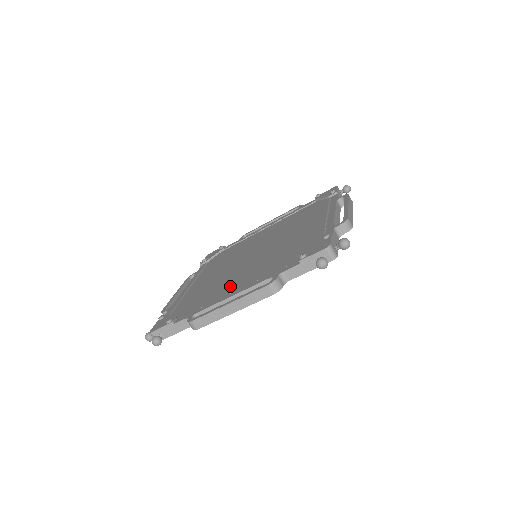
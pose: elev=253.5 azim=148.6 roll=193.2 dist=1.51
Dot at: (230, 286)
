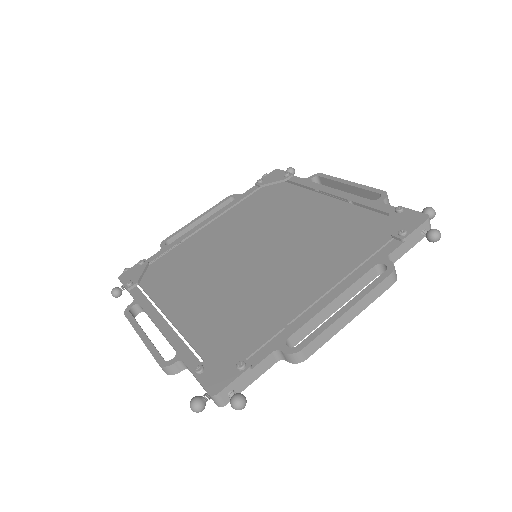
Dot at: (182, 297)
